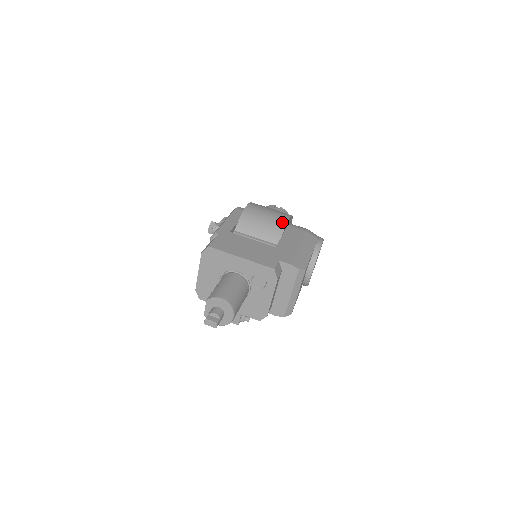
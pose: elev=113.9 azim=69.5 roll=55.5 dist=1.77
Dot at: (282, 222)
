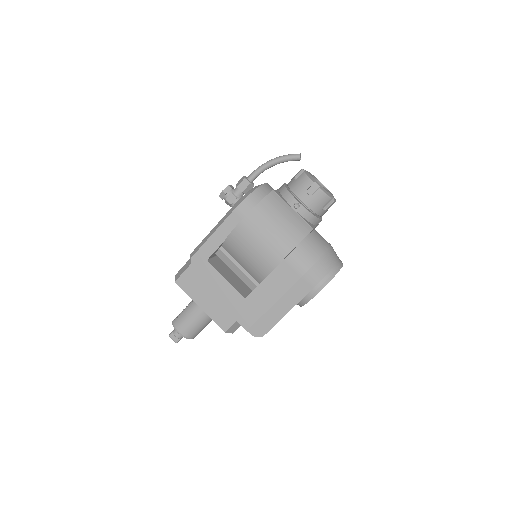
Dot at: (269, 266)
